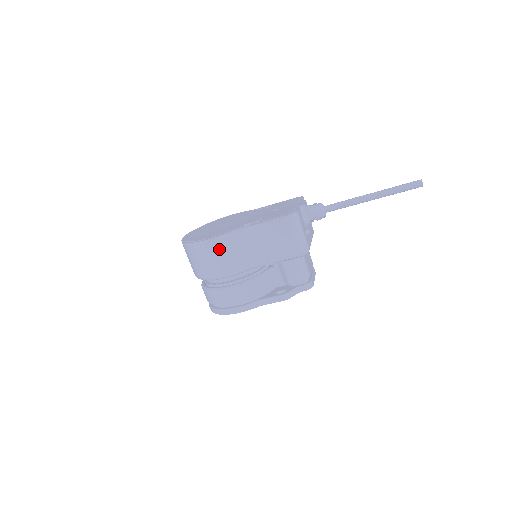
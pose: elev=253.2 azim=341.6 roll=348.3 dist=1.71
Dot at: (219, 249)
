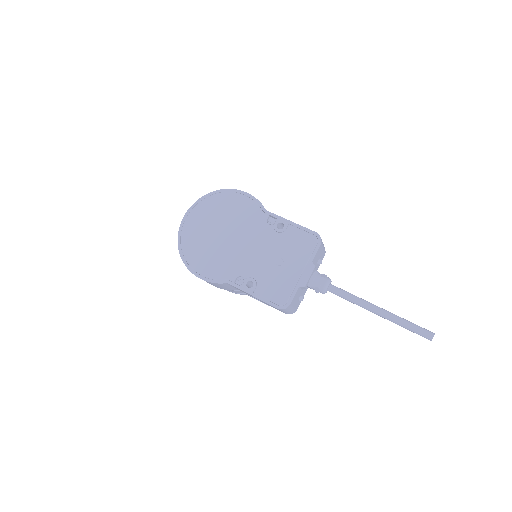
Dot at: occluded
